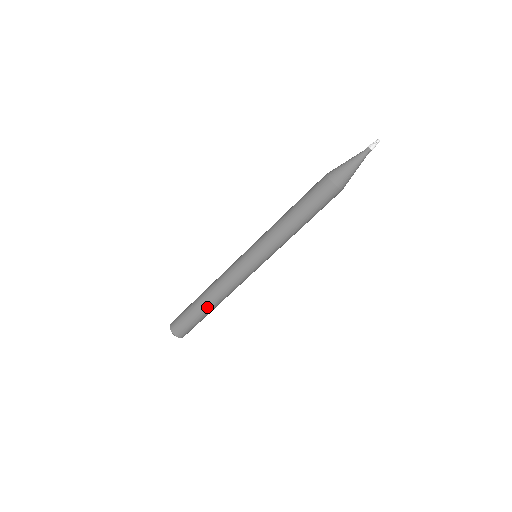
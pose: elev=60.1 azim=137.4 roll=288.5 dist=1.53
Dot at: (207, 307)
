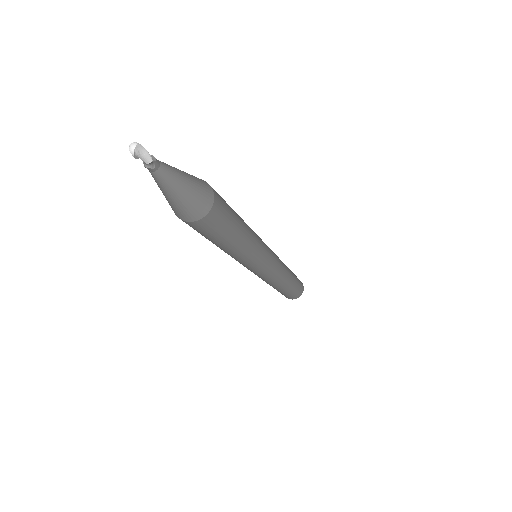
Dot at: (282, 290)
